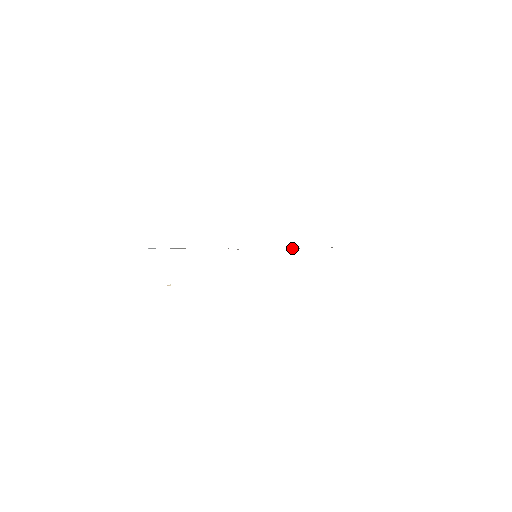
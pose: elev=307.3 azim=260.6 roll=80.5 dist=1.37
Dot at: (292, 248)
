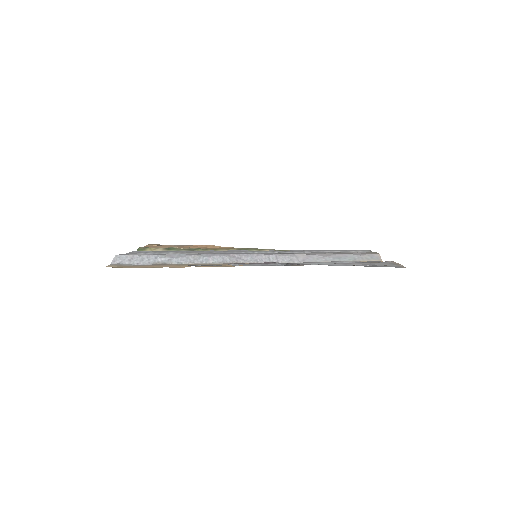
Dot at: (289, 256)
